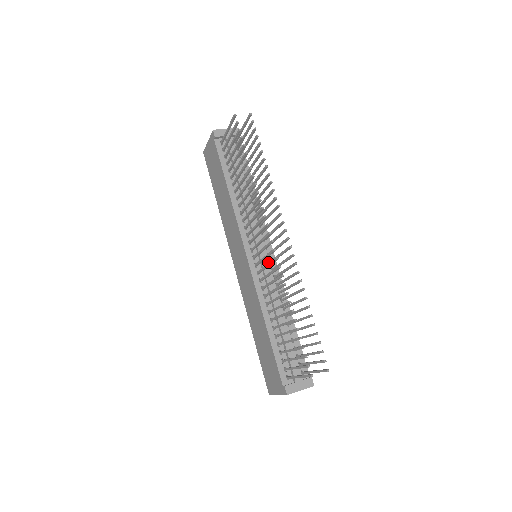
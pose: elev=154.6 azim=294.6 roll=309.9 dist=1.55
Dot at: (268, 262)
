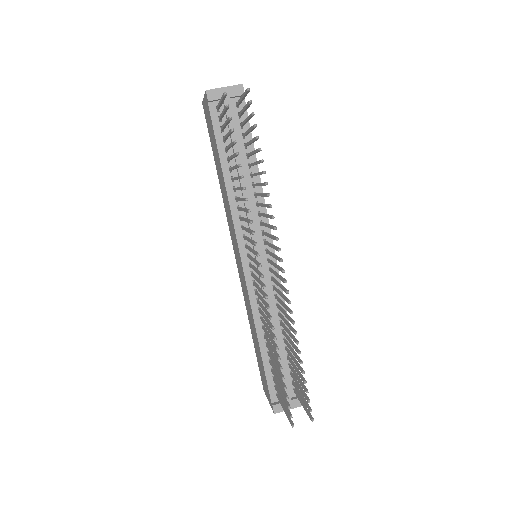
Dot at: (268, 269)
